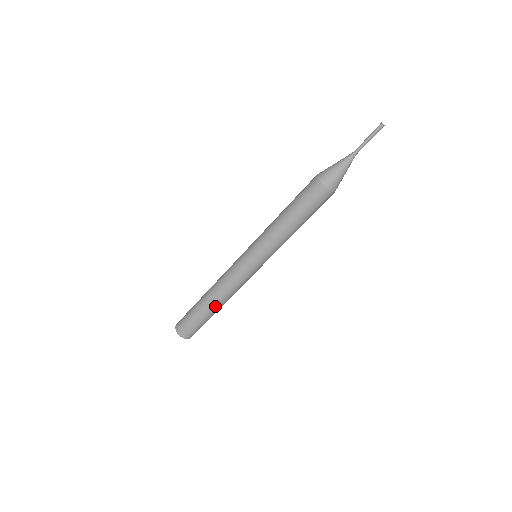
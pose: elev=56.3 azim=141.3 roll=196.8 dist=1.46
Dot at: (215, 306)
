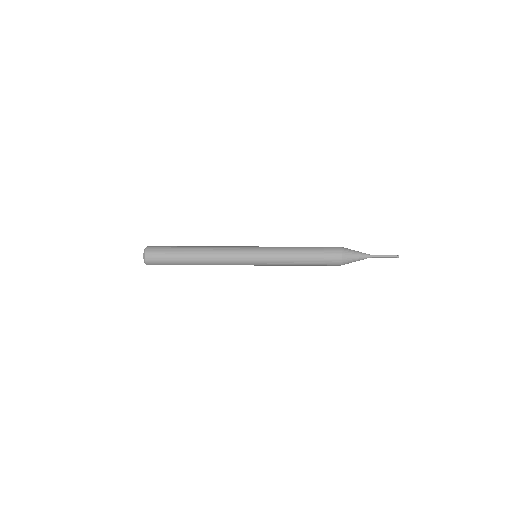
Dot at: (196, 248)
